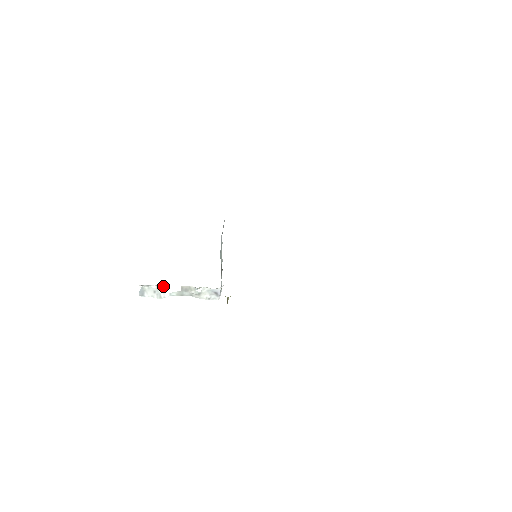
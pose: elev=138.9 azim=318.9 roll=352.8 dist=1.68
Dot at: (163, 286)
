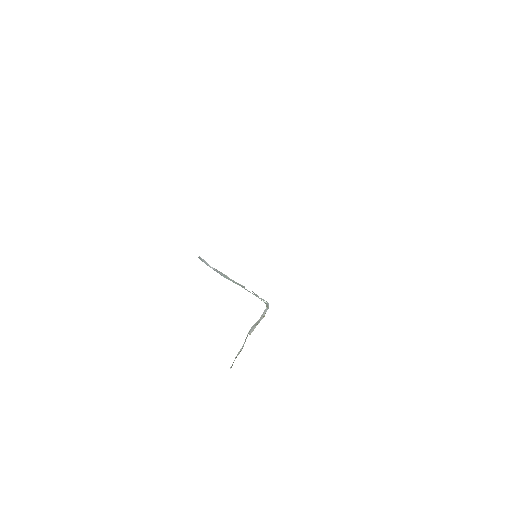
Dot at: occluded
